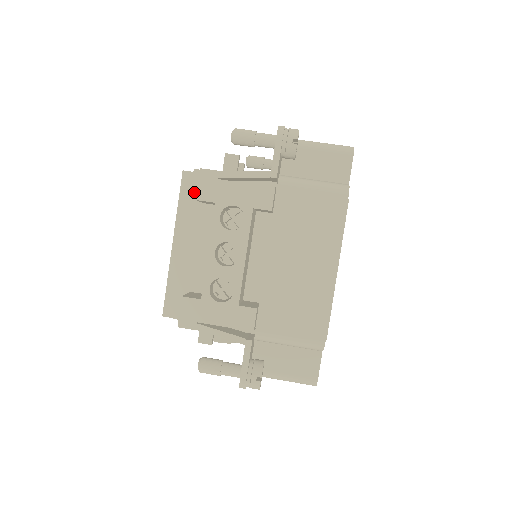
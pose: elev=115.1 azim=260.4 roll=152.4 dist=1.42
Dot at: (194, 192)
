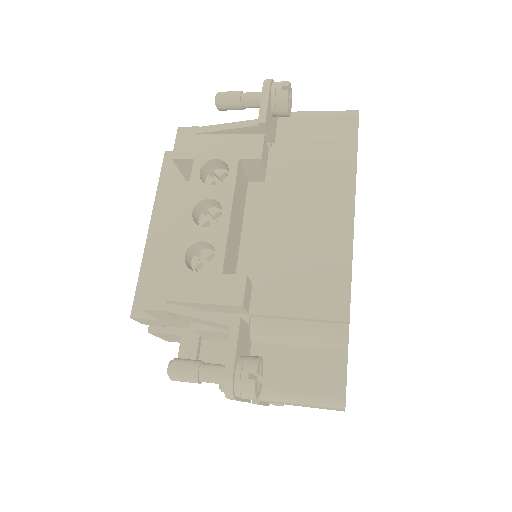
Dot at: (176, 171)
